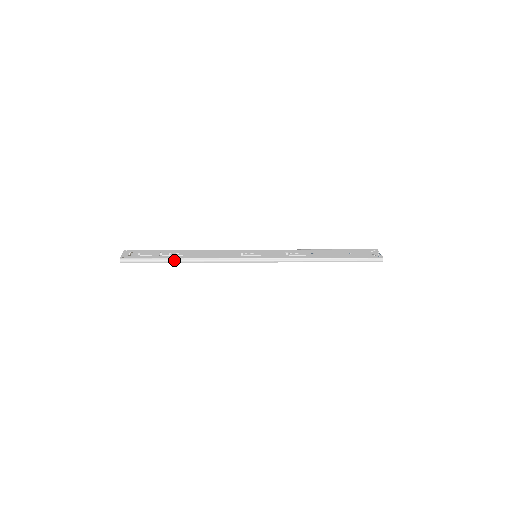
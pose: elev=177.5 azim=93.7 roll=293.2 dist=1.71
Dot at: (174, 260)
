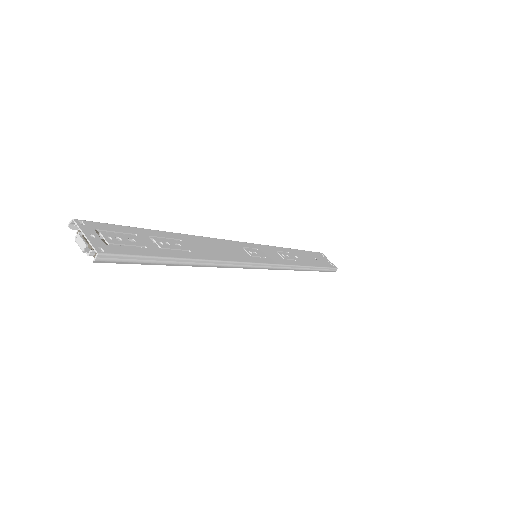
Dot at: (185, 262)
